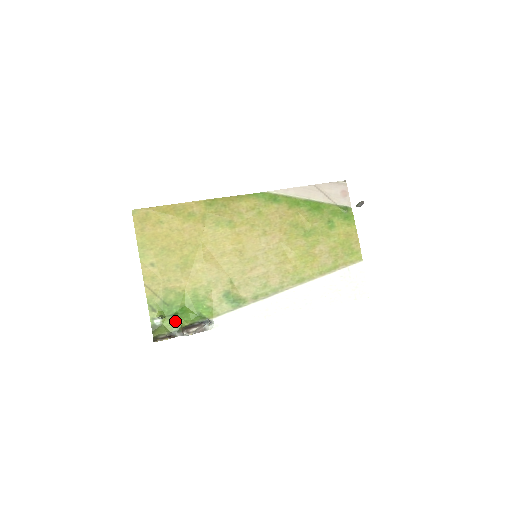
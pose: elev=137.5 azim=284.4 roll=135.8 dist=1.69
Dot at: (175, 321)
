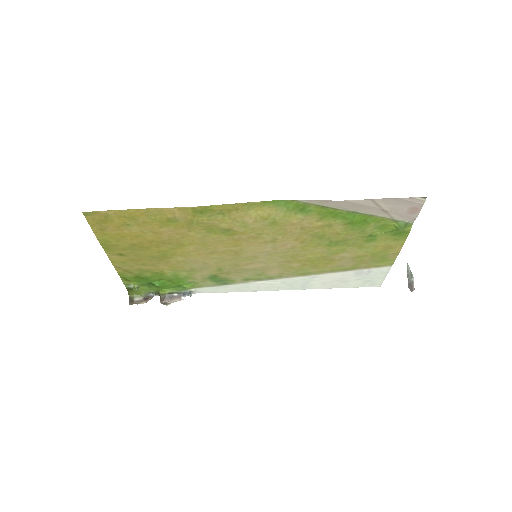
Dot at: (152, 287)
